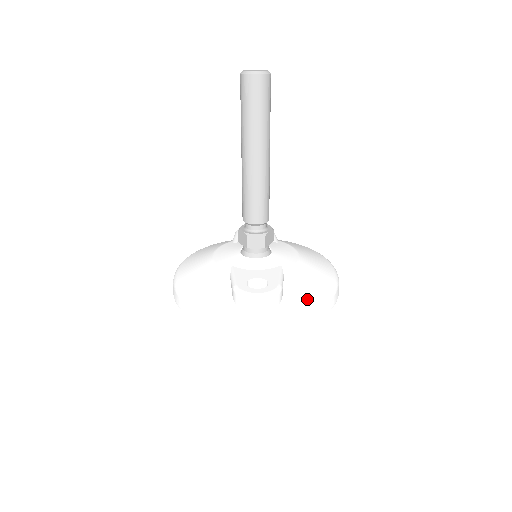
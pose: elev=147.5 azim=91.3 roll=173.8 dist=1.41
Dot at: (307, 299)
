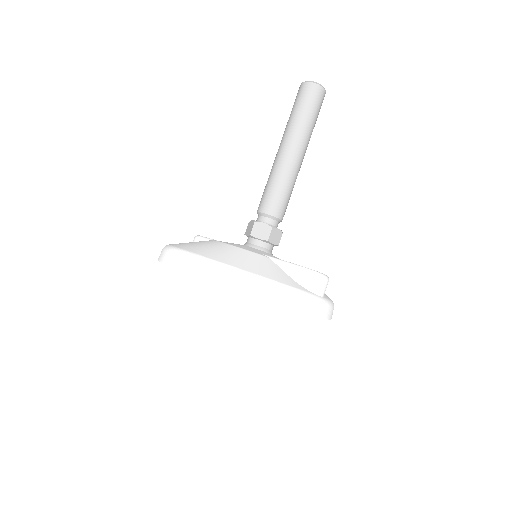
Dot at: occluded
